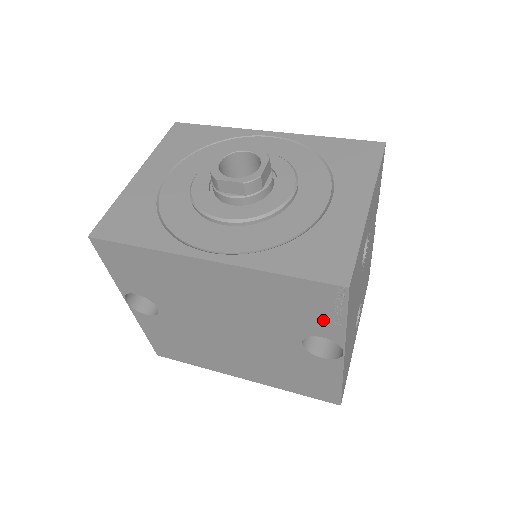
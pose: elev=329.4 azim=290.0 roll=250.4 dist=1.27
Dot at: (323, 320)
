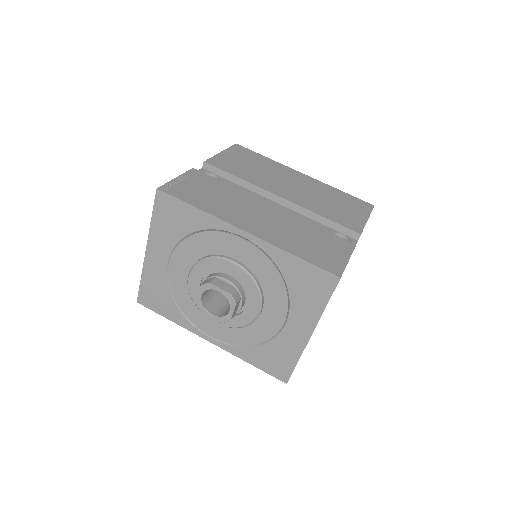
Dot at: occluded
